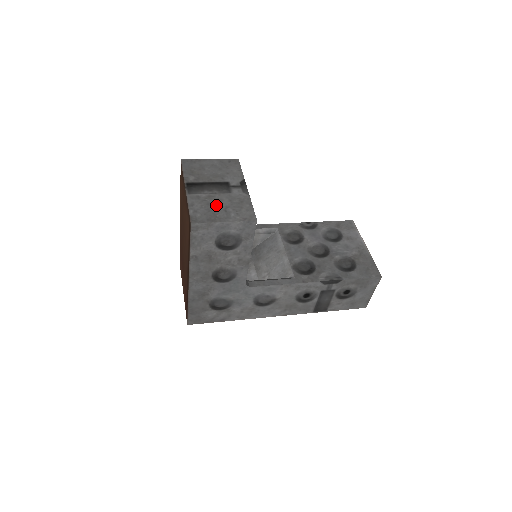
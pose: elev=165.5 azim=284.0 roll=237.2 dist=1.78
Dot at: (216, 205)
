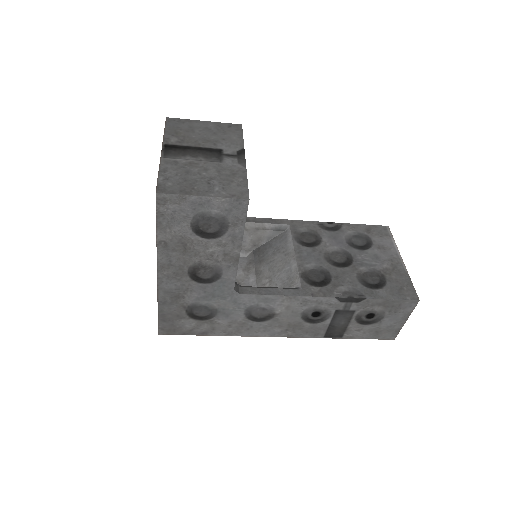
Dot at: (197, 174)
